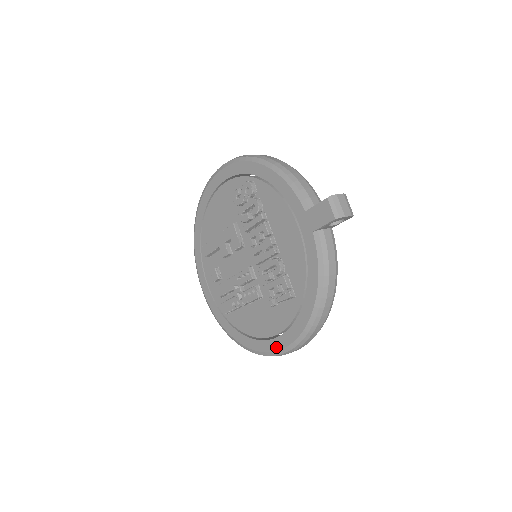
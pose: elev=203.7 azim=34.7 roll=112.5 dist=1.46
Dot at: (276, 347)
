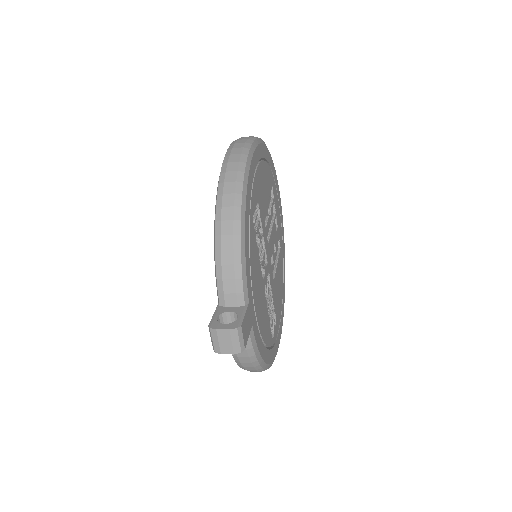
Dot at: occluded
